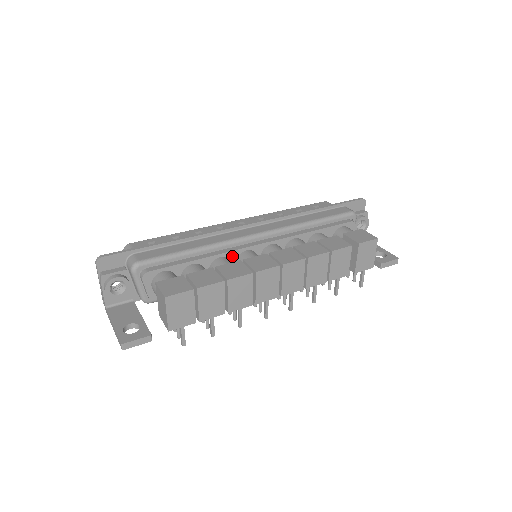
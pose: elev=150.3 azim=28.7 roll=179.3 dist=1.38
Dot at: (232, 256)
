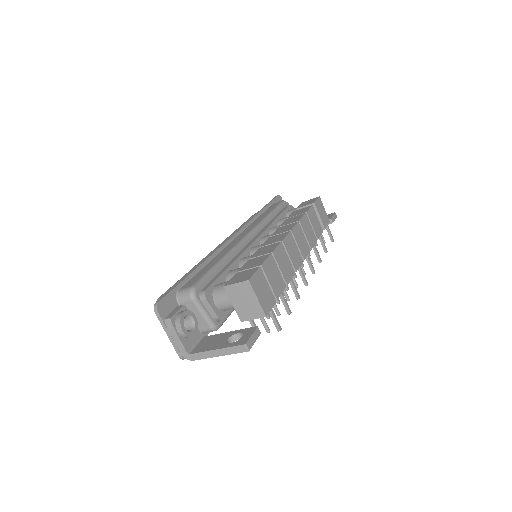
Dot at: (246, 256)
